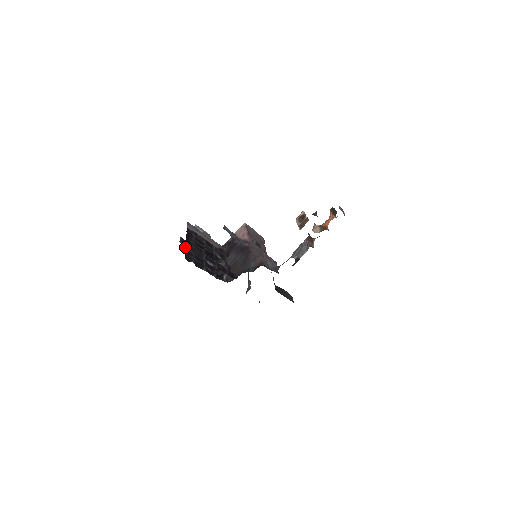
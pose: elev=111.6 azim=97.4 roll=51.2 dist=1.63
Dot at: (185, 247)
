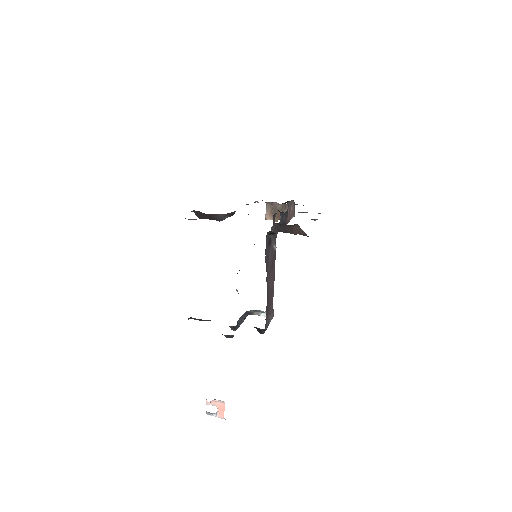
Dot at: occluded
